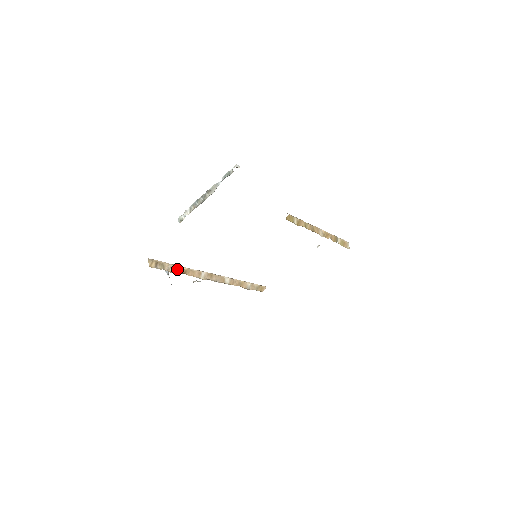
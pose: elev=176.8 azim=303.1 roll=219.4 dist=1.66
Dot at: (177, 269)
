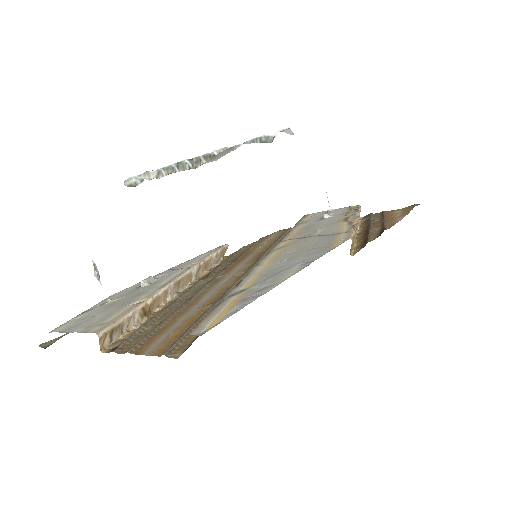
Dot at: (139, 314)
